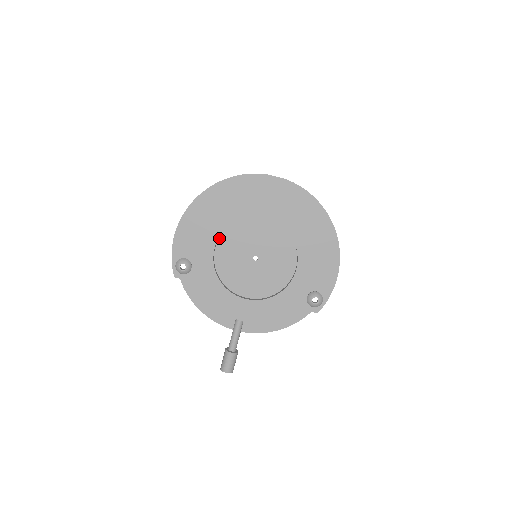
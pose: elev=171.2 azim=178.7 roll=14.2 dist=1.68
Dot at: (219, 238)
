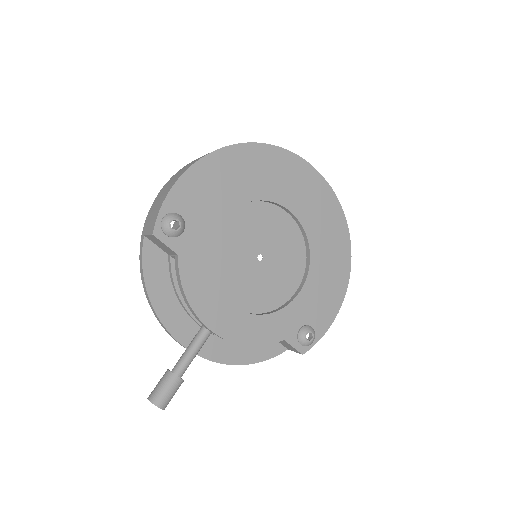
Dot at: (230, 211)
